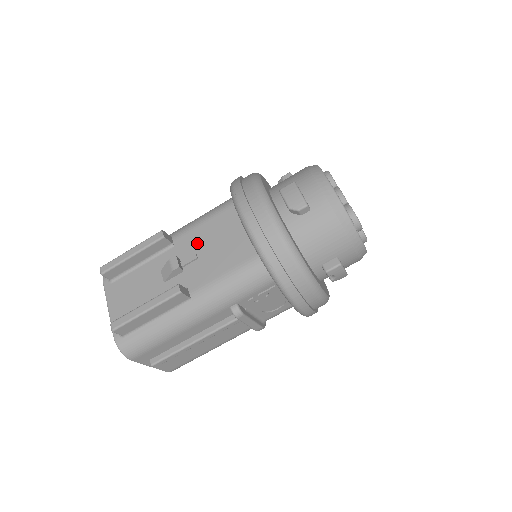
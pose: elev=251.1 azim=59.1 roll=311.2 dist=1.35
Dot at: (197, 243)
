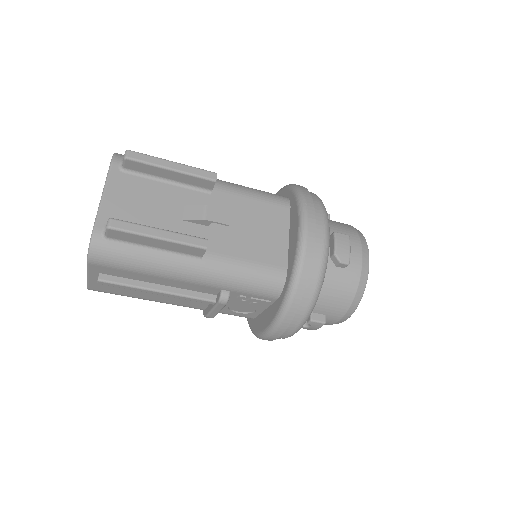
Dot at: (236, 211)
